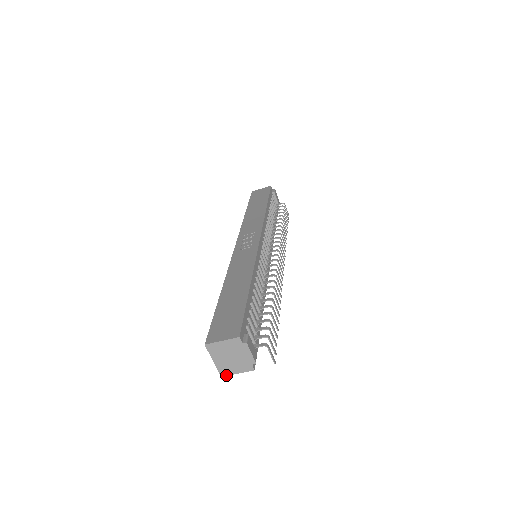
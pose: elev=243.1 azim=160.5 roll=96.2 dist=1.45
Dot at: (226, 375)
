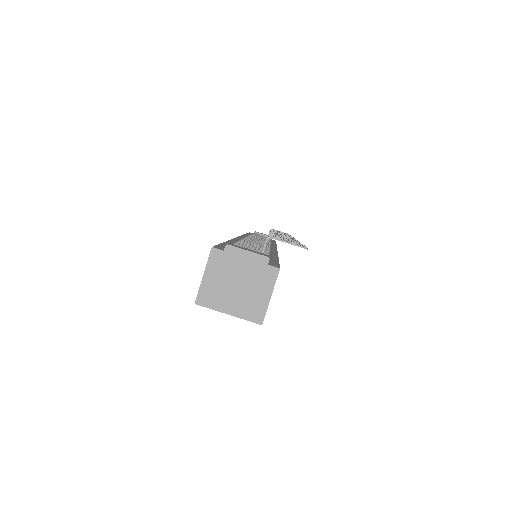
Dot at: (263, 316)
